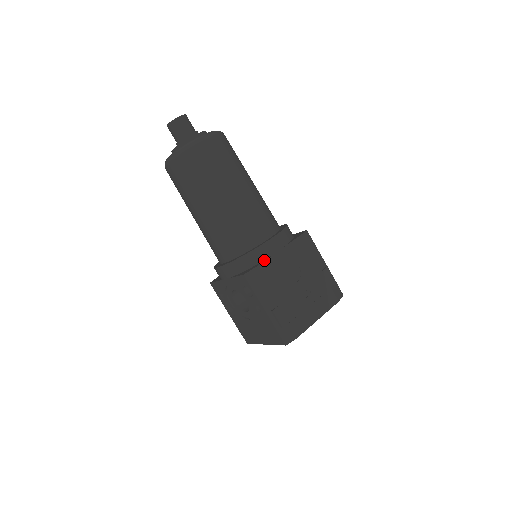
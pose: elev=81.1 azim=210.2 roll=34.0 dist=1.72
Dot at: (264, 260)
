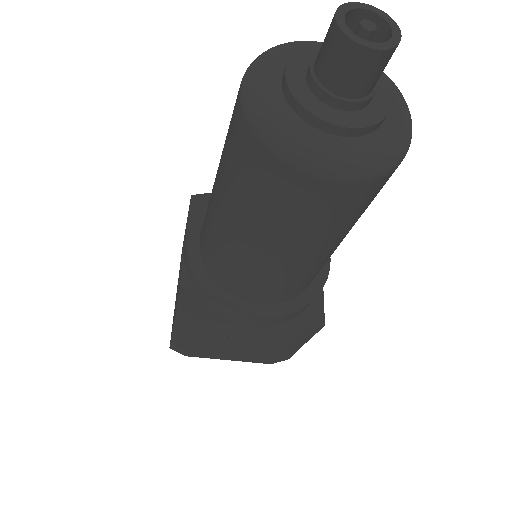
Dot at: (221, 318)
